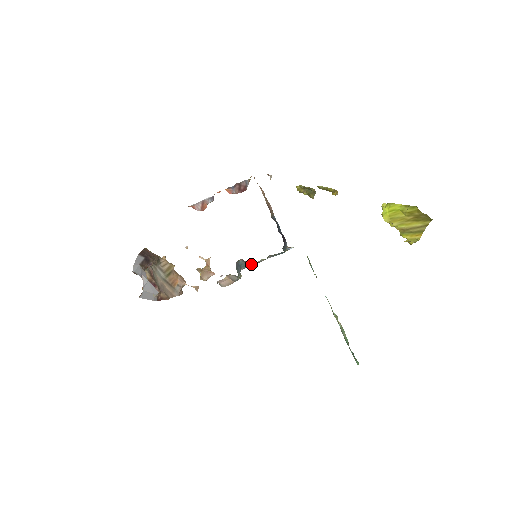
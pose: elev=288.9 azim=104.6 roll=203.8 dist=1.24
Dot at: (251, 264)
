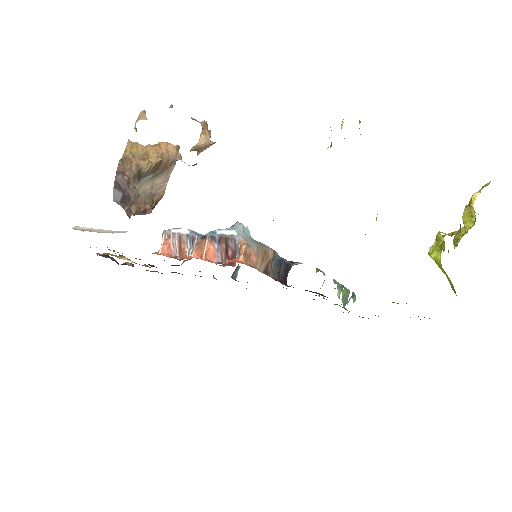
Dot at: occluded
